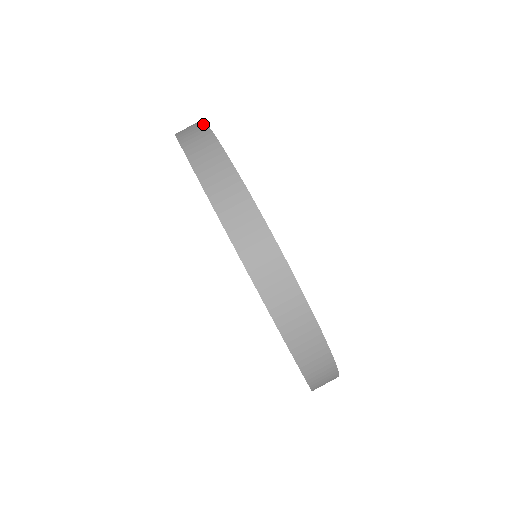
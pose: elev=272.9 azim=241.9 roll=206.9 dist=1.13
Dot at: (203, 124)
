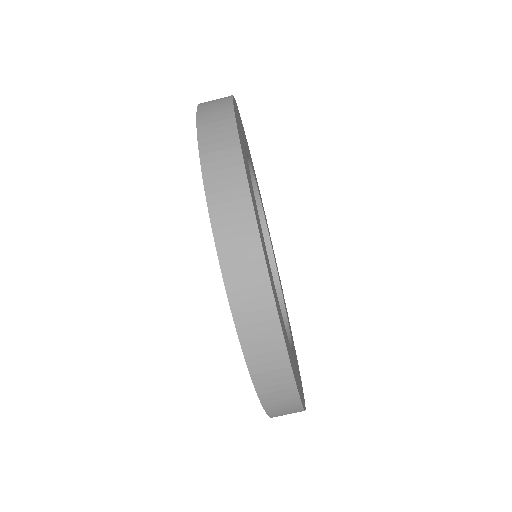
Dot at: (277, 326)
